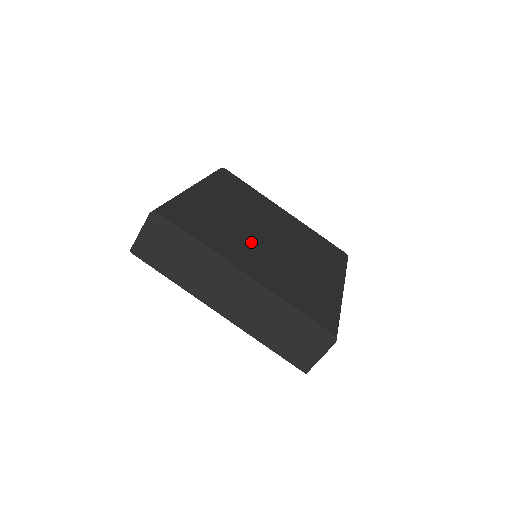
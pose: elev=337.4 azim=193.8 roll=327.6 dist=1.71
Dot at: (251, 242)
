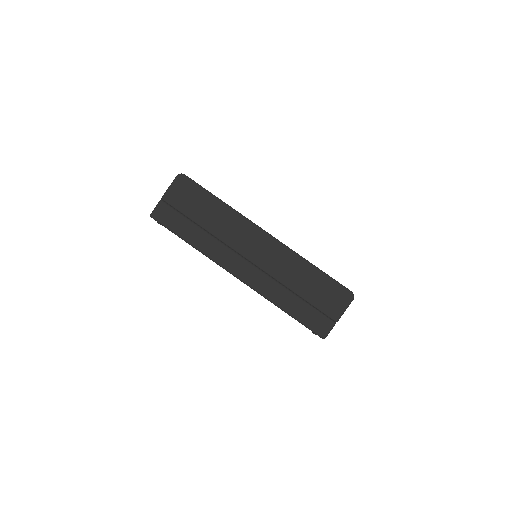
Dot at: occluded
